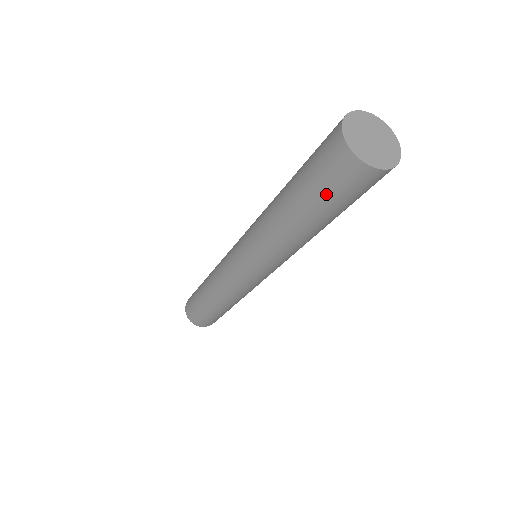
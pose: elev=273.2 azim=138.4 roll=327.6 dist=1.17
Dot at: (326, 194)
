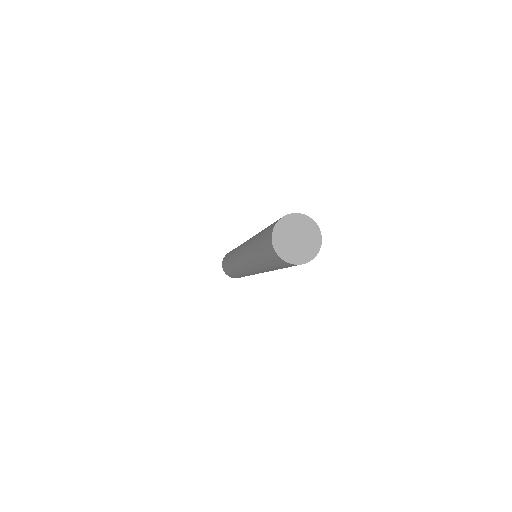
Dot at: (270, 261)
